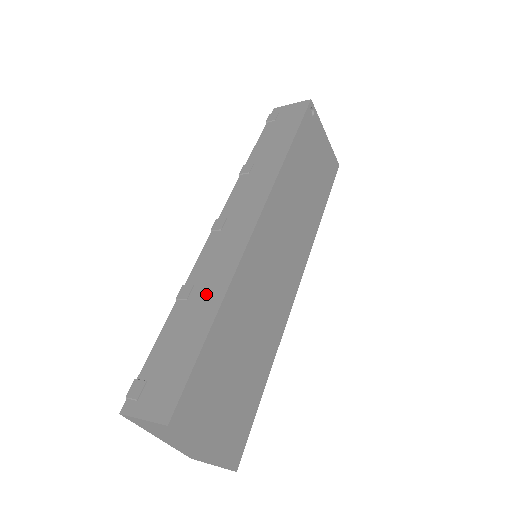
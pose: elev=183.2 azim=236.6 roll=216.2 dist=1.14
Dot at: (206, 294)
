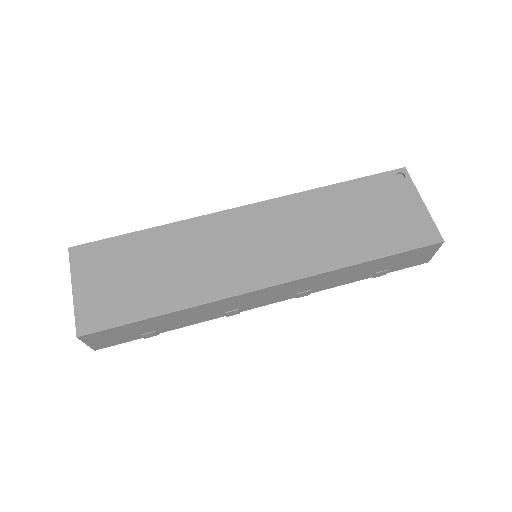
Dot at: occluded
